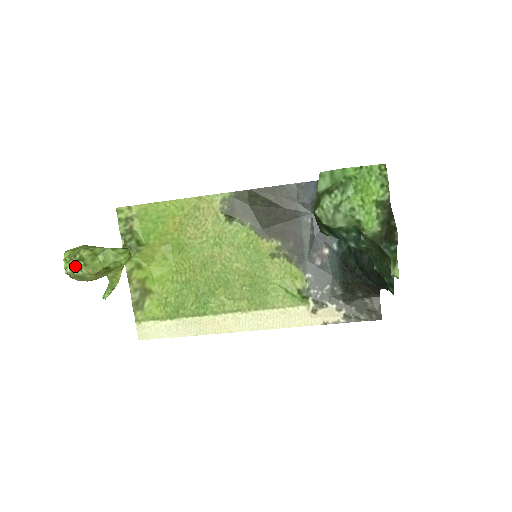
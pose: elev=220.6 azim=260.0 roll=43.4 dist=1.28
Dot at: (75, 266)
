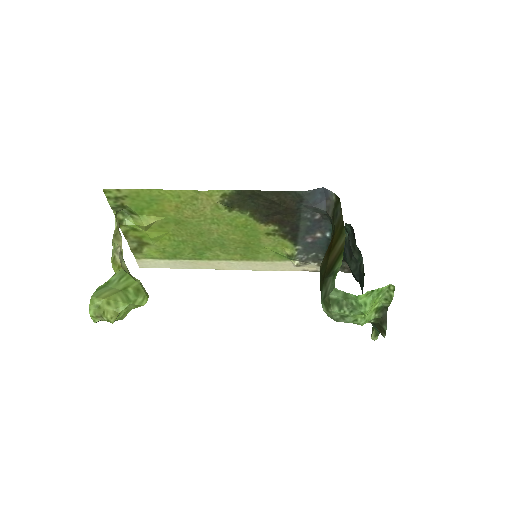
Dot at: (103, 320)
